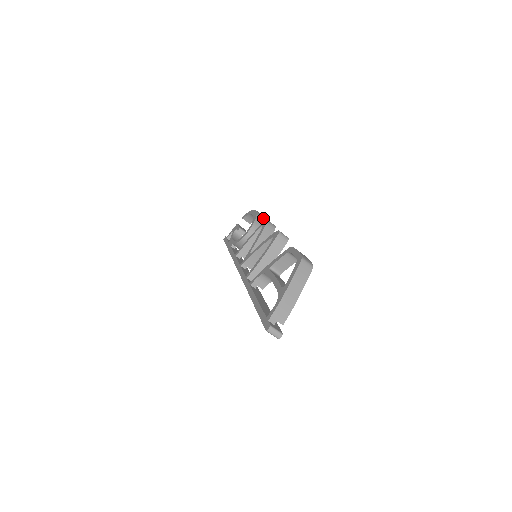
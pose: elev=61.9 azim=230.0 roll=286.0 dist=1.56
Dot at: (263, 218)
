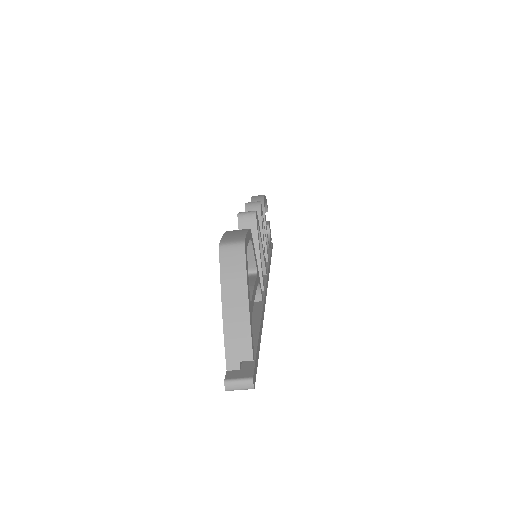
Dot at: (262, 199)
